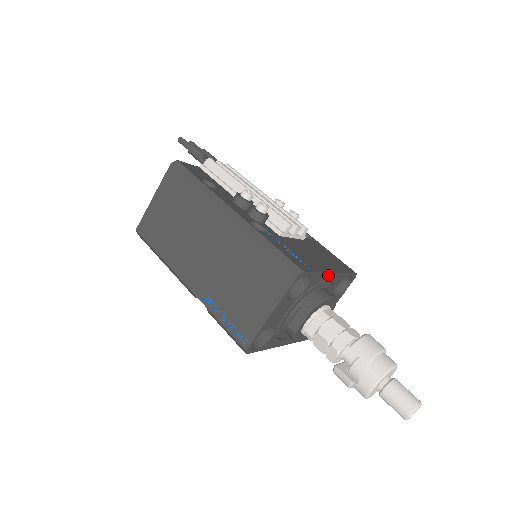
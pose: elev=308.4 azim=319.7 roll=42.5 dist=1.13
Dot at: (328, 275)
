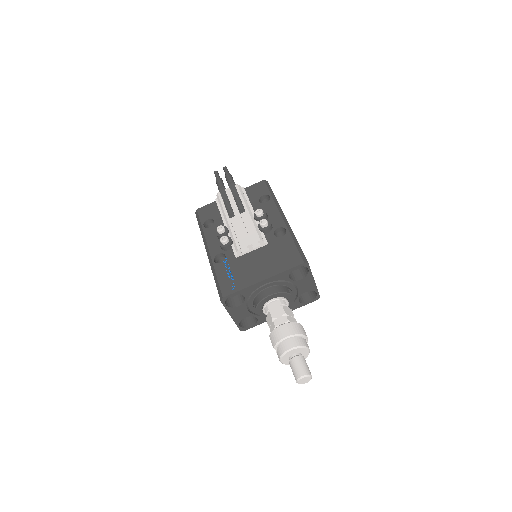
Dot at: (260, 283)
